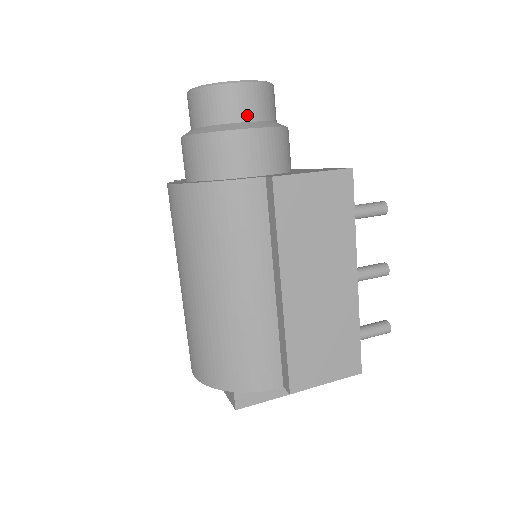
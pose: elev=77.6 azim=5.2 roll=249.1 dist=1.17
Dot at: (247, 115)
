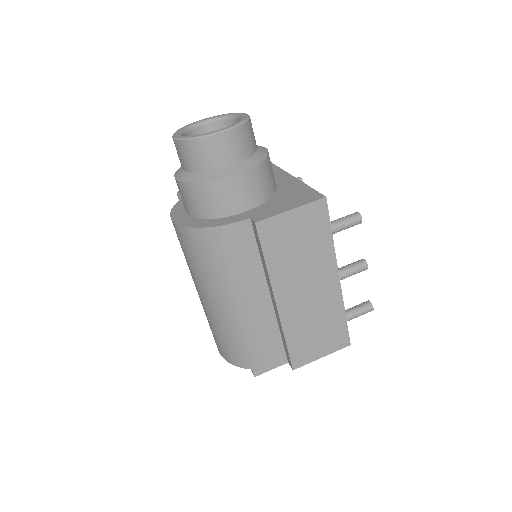
Dot at: (228, 160)
